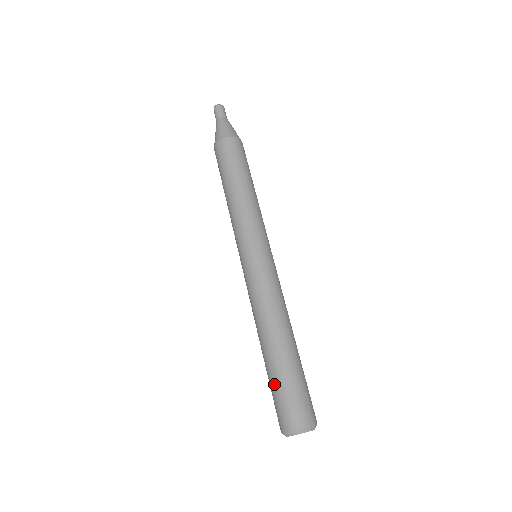
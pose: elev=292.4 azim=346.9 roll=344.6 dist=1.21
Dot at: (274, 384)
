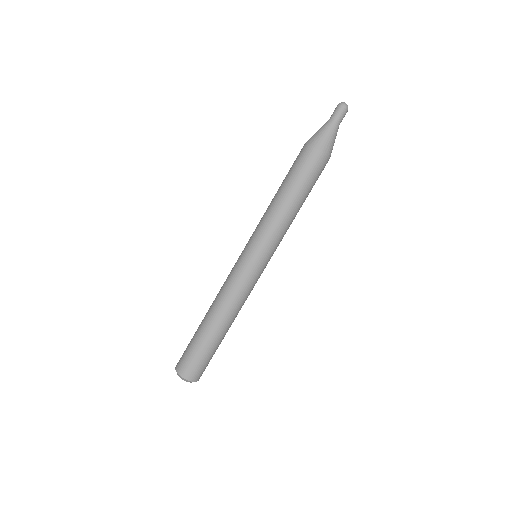
Dot at: (195, 346)
